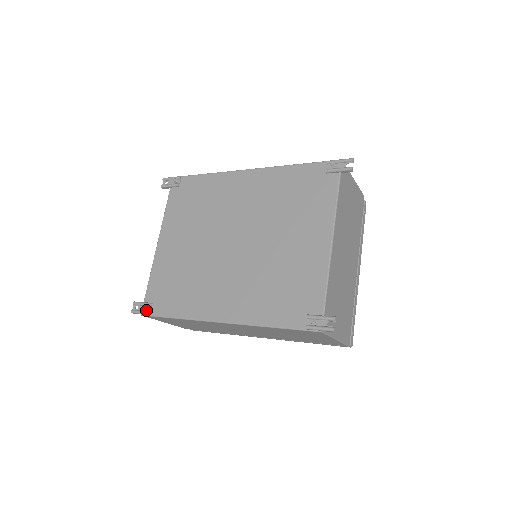
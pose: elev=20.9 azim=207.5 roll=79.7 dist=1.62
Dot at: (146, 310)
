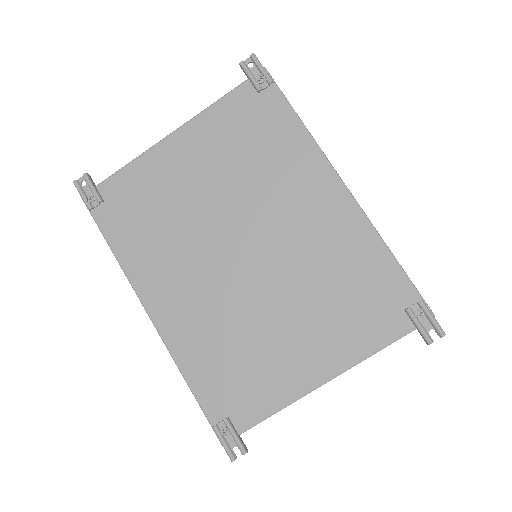
Dot at: (90, 201)
